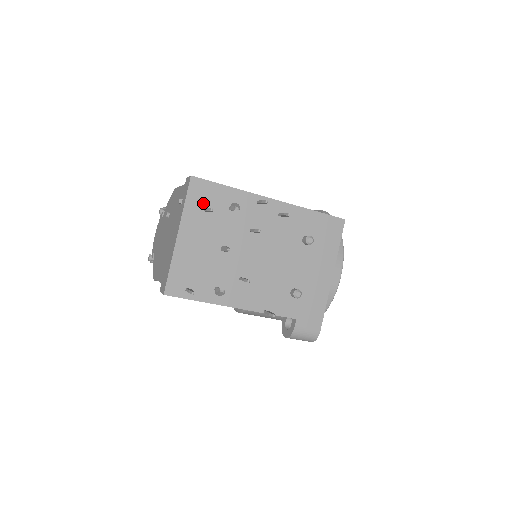
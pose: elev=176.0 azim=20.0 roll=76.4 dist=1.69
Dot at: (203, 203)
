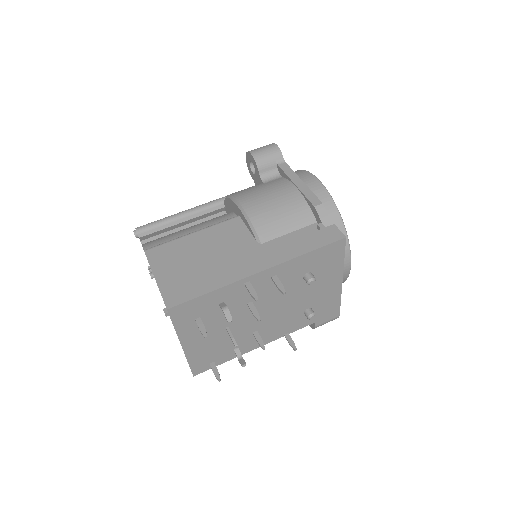
Dot at: (191, 317)
